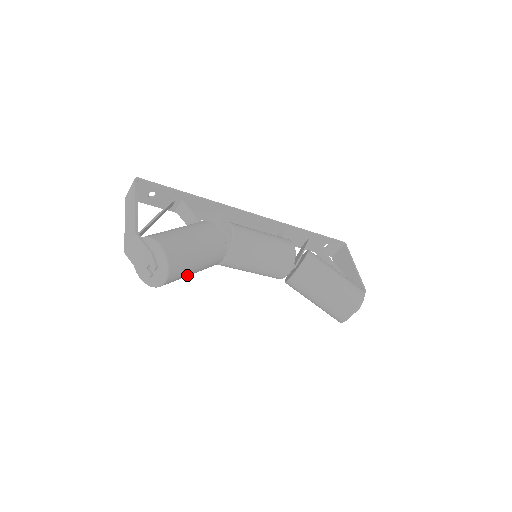
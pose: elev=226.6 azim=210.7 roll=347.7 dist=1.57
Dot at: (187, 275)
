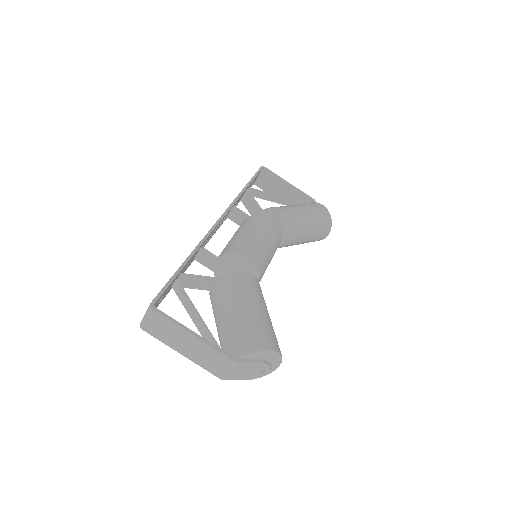
Dot at: occluded
